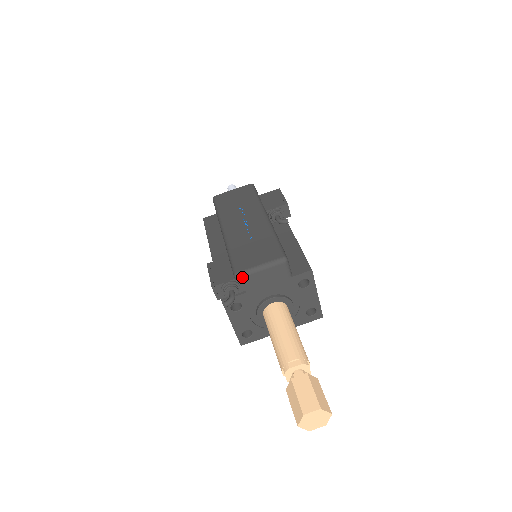
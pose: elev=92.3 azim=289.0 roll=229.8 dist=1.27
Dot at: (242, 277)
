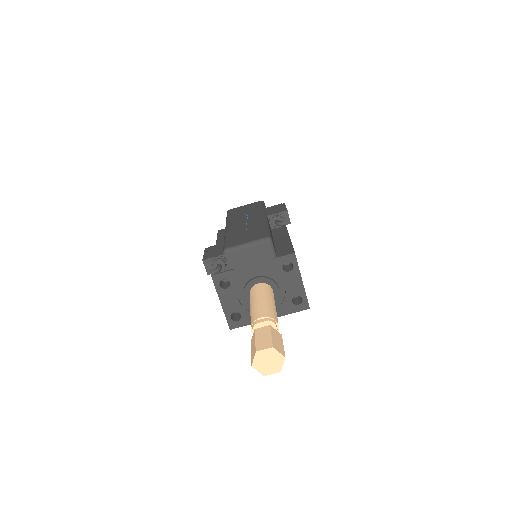
Dot at: (229, 252)
